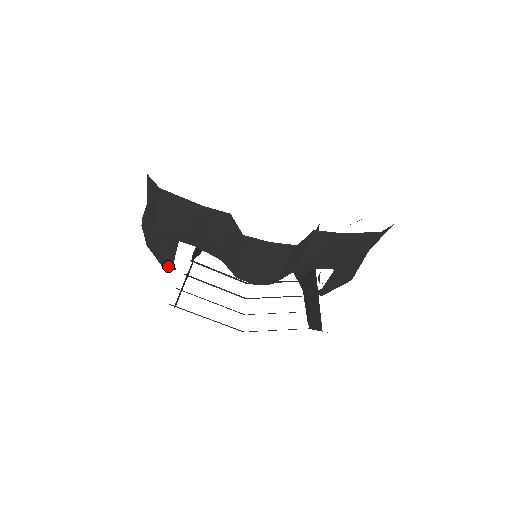
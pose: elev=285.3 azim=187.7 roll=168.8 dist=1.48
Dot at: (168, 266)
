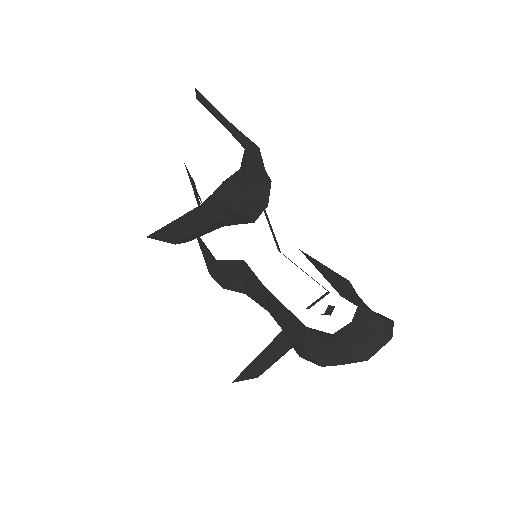
Dot at: occluded
